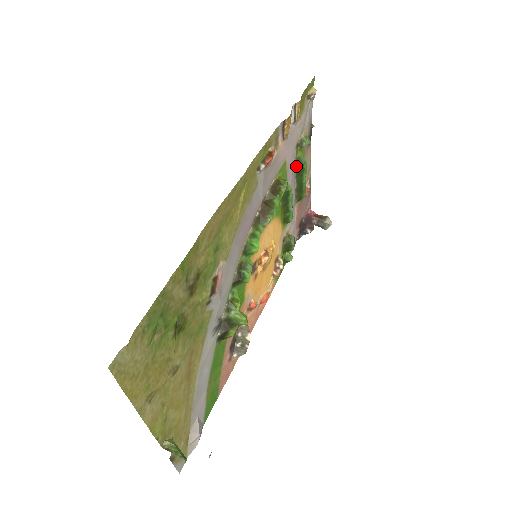
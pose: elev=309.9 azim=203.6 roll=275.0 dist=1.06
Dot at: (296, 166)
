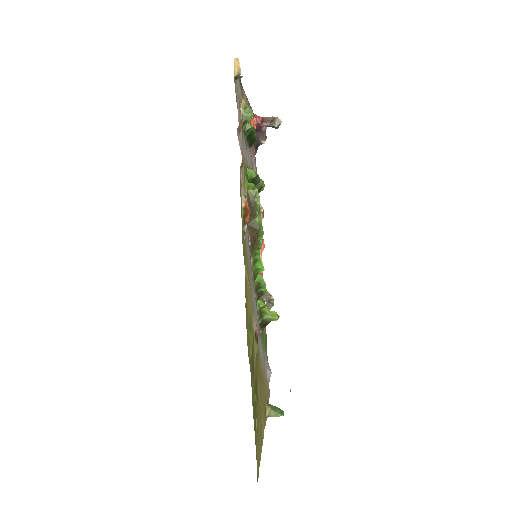
Dot at: (245, 138)
